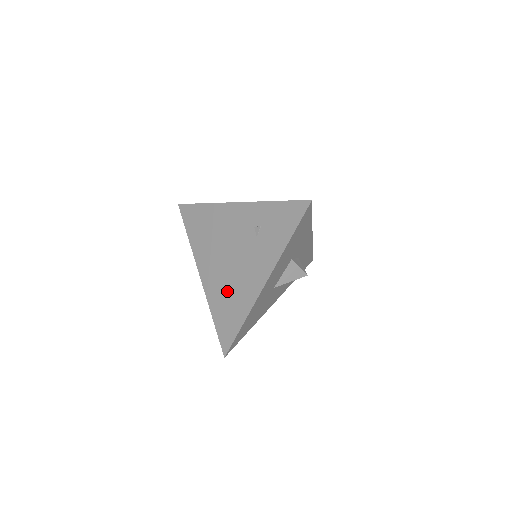
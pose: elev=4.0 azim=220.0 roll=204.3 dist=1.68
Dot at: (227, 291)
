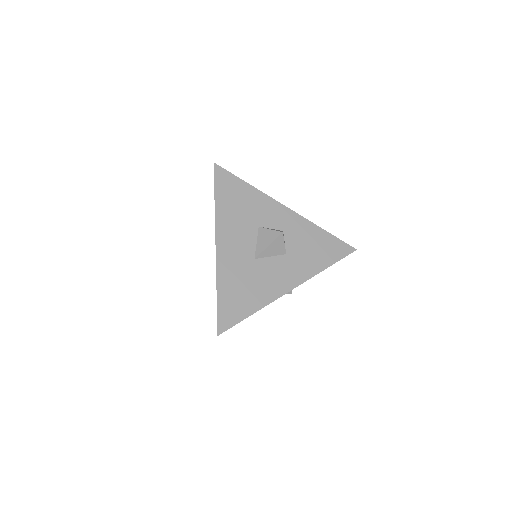
Dot at: occluded
